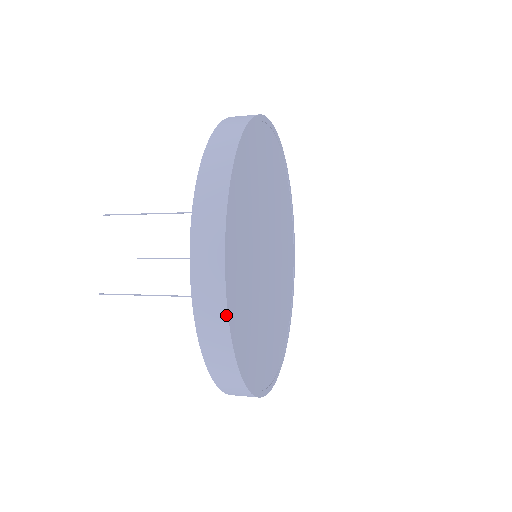
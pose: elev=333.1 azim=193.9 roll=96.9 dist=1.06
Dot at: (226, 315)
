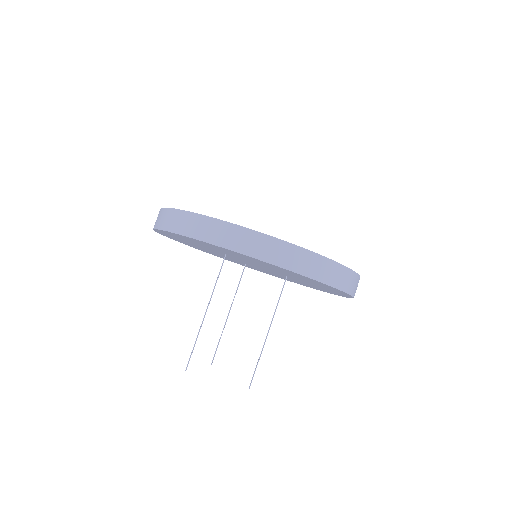
Dot at: (330, 261)
